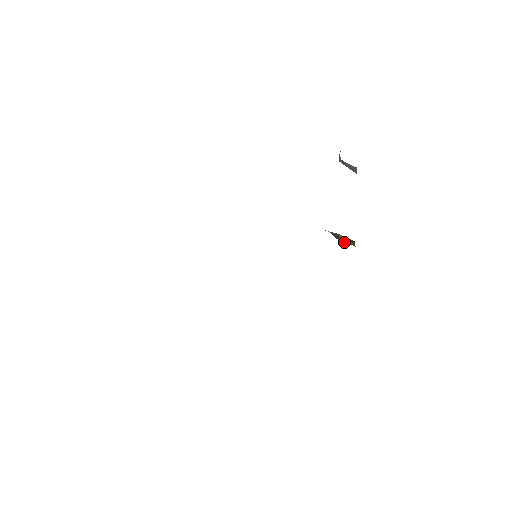
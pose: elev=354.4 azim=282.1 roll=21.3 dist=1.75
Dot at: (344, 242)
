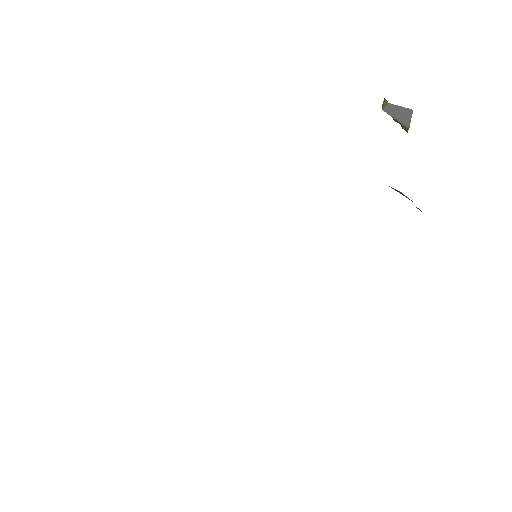
Dot at: (408, 198)
